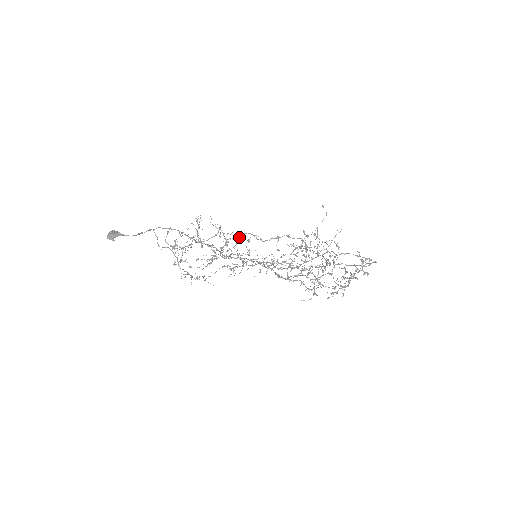
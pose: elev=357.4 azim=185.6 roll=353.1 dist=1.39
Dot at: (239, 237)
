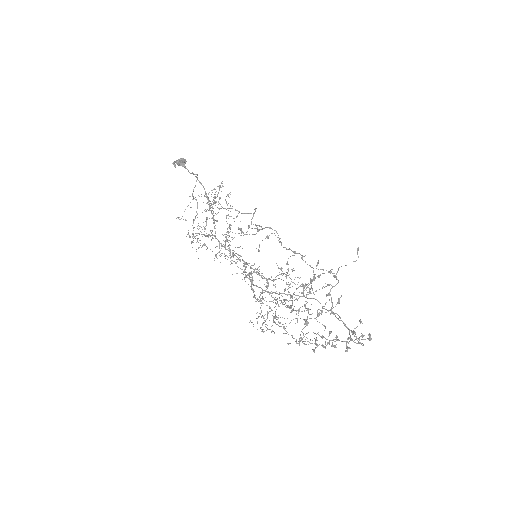
Dot at: (262, 228)
